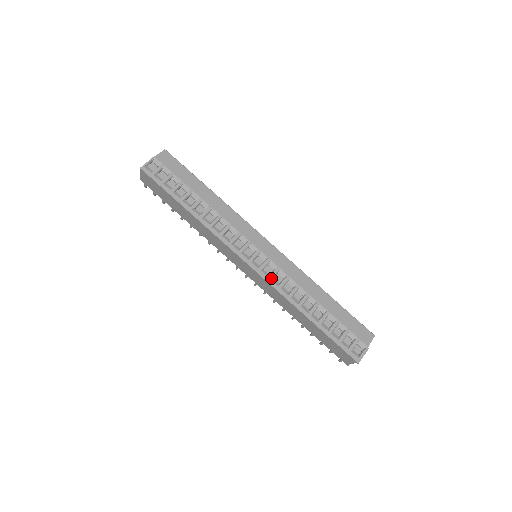
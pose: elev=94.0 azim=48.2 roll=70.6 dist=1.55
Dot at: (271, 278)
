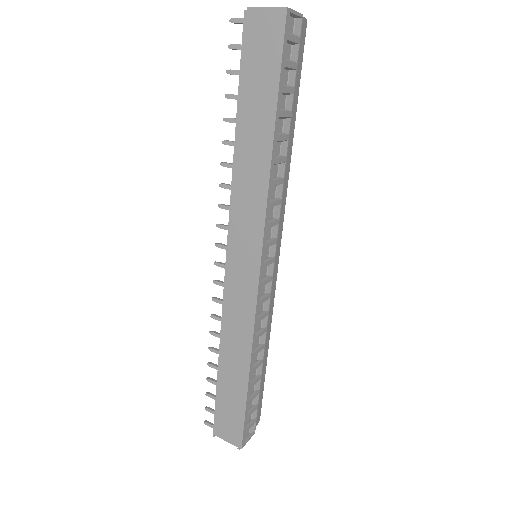
Dot at: occluded
